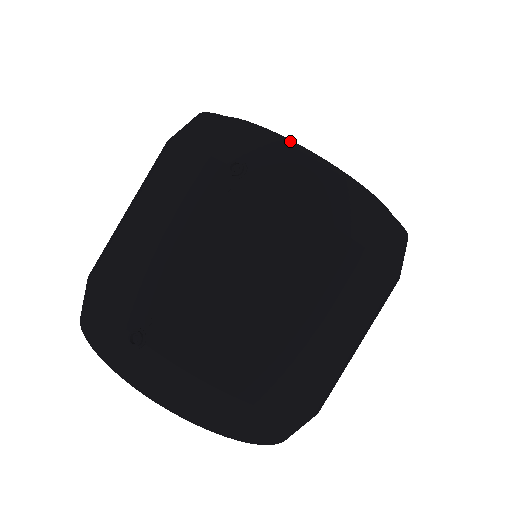
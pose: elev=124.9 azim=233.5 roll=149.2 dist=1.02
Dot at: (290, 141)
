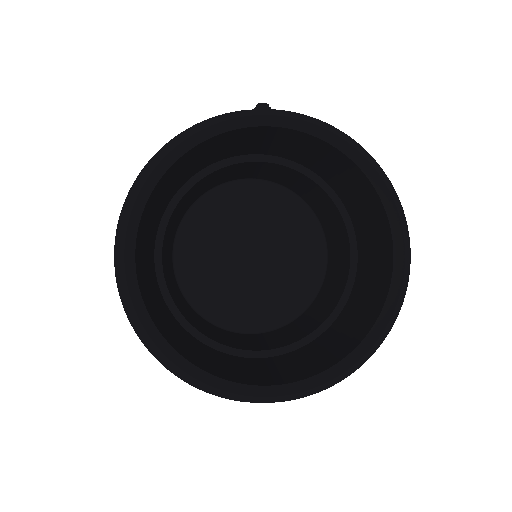
Dot at: occluded
